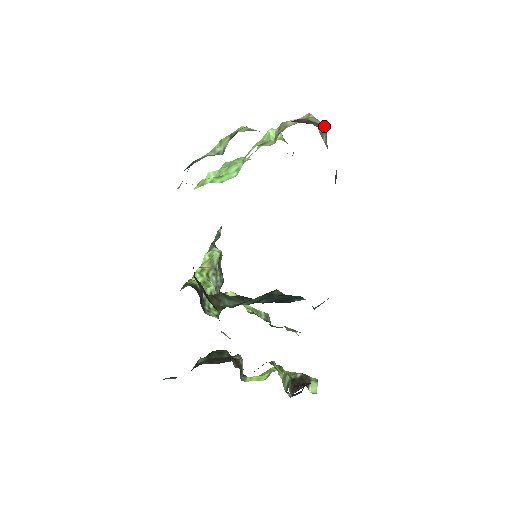
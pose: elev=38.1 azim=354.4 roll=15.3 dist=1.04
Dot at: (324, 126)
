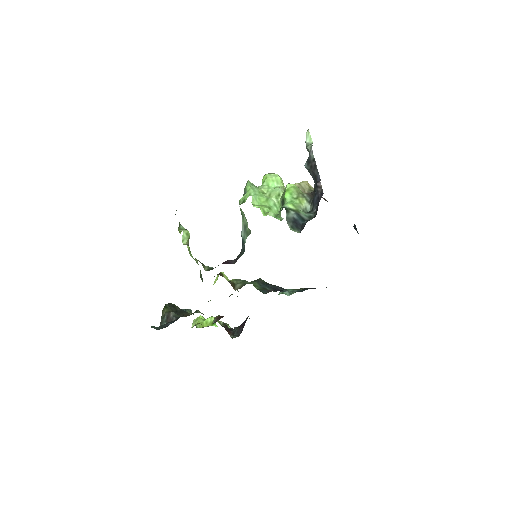
Dot at: occluded
